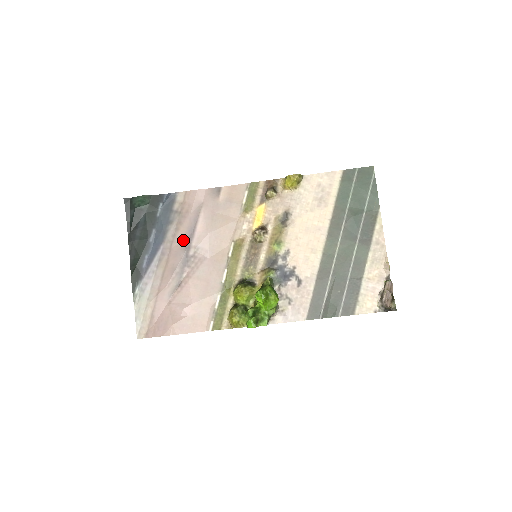
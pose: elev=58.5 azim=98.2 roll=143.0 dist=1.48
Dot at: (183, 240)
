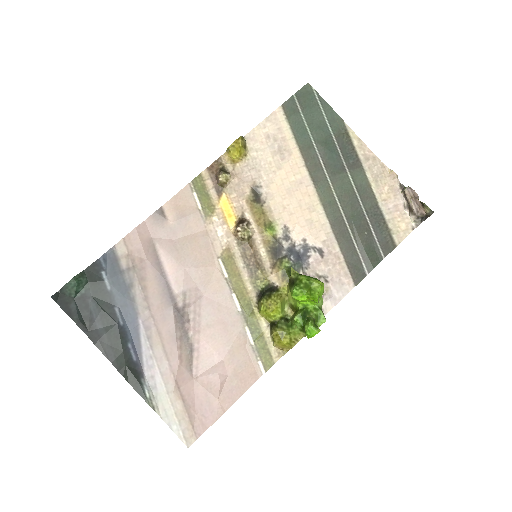
Dot at: (160, 296)
